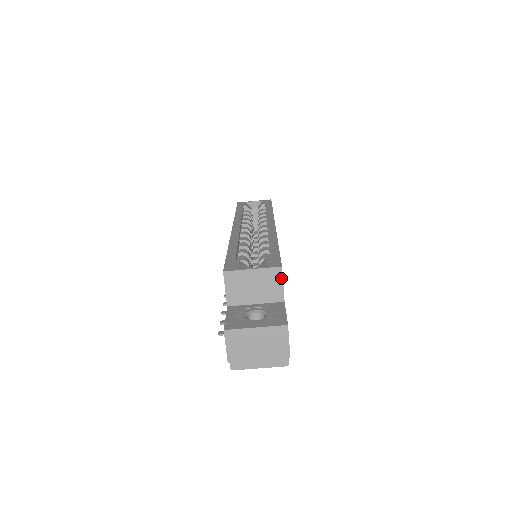
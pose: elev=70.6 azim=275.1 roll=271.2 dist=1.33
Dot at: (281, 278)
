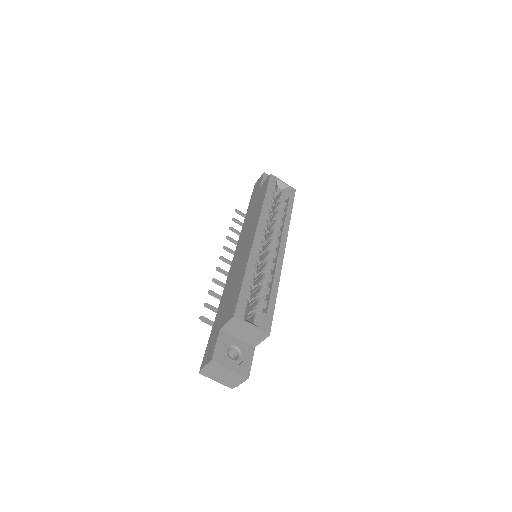
Dot at: (264, 339)
